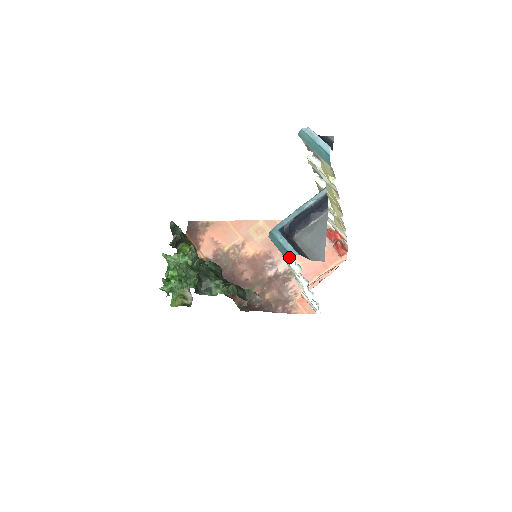
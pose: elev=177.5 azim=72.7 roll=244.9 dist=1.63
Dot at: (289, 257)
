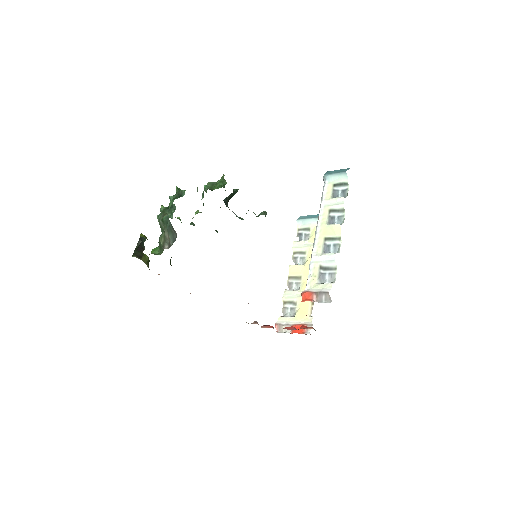
Dot at: (336, 190)
